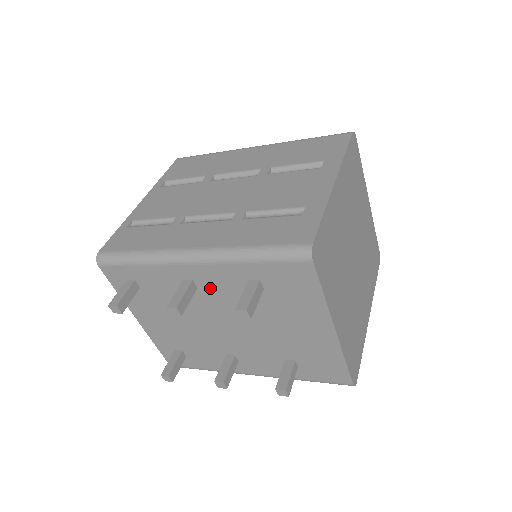
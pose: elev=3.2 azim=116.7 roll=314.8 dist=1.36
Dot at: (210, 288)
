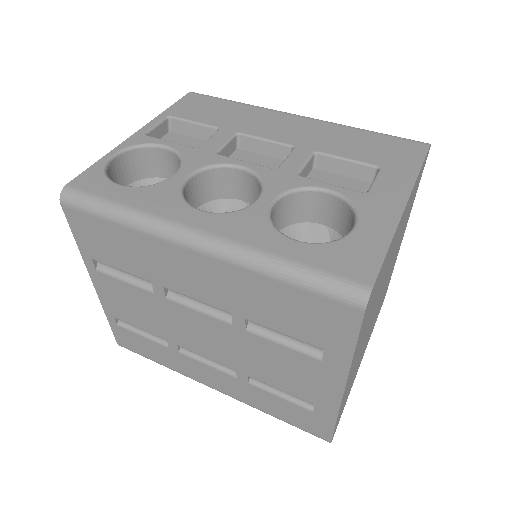
Dot at: occluded
